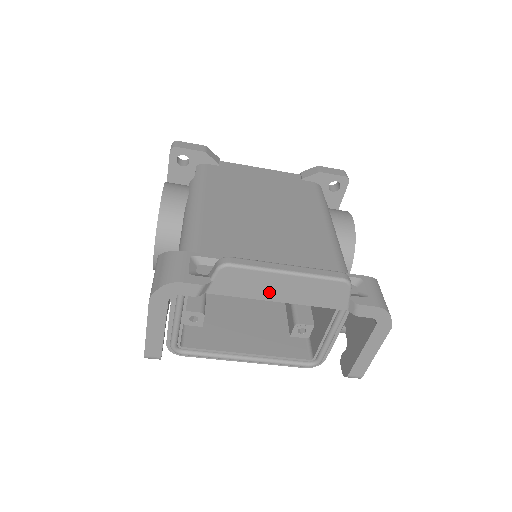
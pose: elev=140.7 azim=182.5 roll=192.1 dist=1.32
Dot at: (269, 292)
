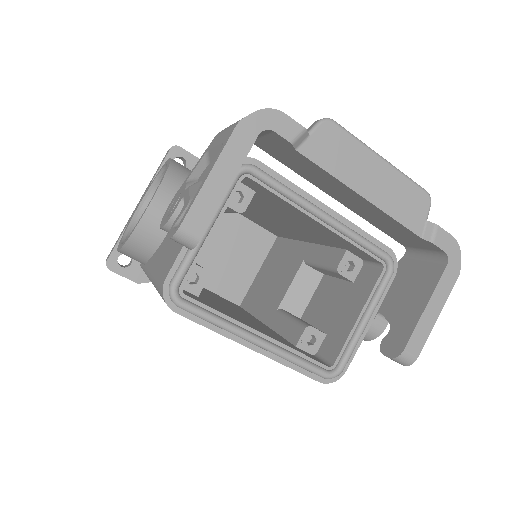
Dot at: (358, 178)
